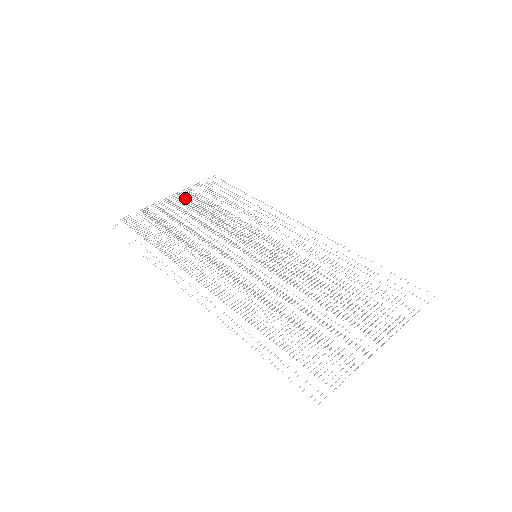
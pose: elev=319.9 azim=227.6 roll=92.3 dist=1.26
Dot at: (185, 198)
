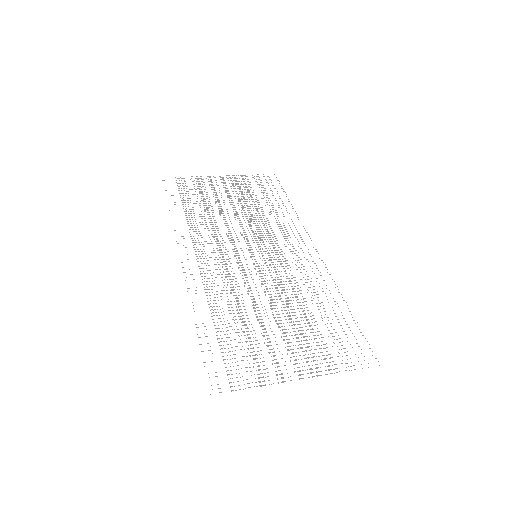
Dot at: occluded
